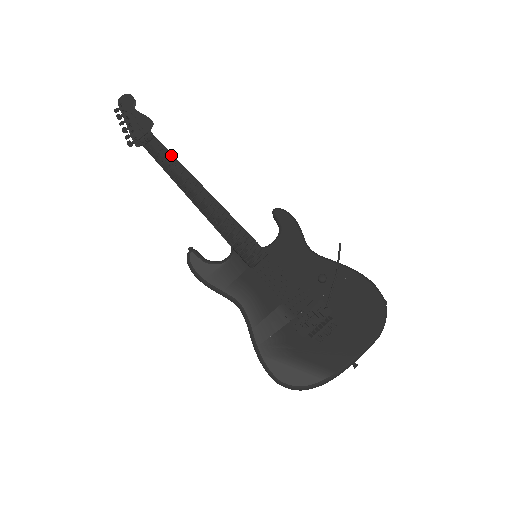
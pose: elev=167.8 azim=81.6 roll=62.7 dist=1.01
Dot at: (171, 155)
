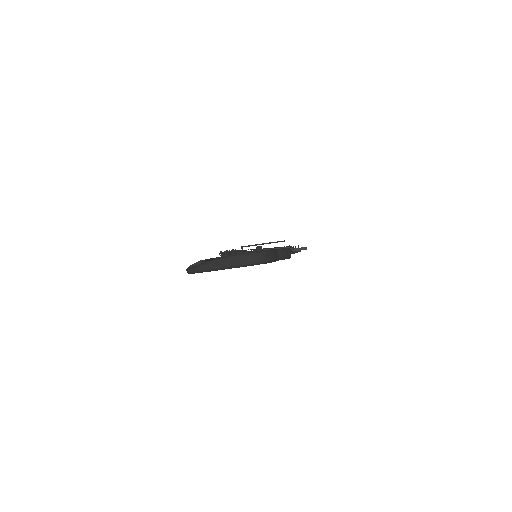
Dot at: (286, 247)
